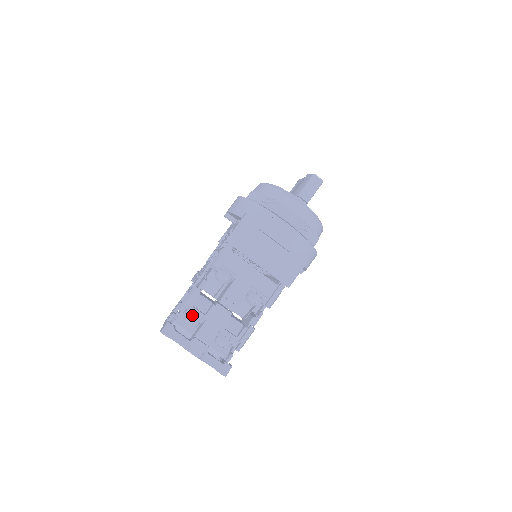
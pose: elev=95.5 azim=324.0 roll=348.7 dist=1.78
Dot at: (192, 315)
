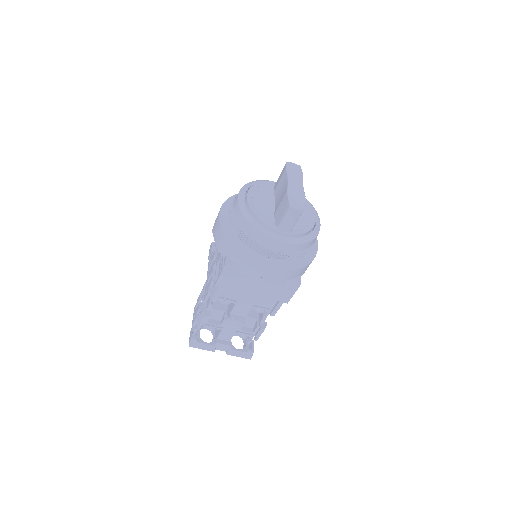
Dot at: (209, 327)
